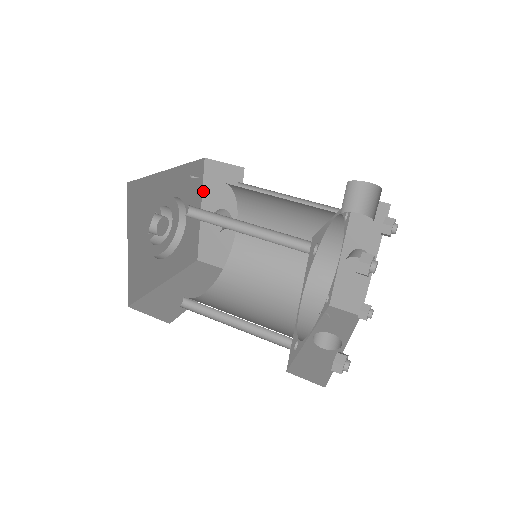
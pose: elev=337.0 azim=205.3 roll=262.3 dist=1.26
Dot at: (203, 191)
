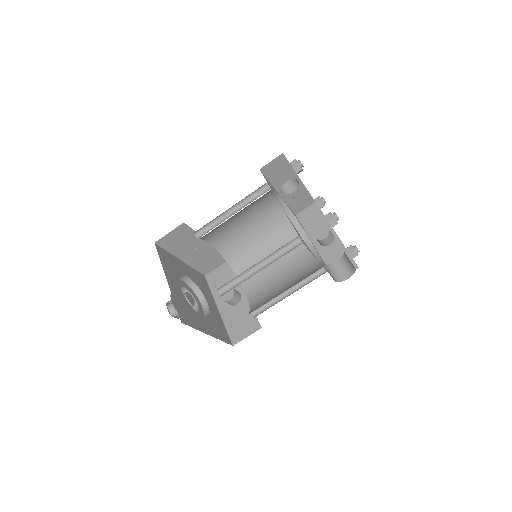
Dot at: (213, 295)
